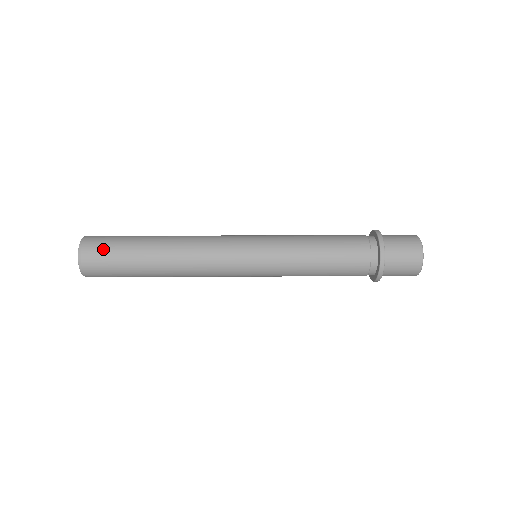
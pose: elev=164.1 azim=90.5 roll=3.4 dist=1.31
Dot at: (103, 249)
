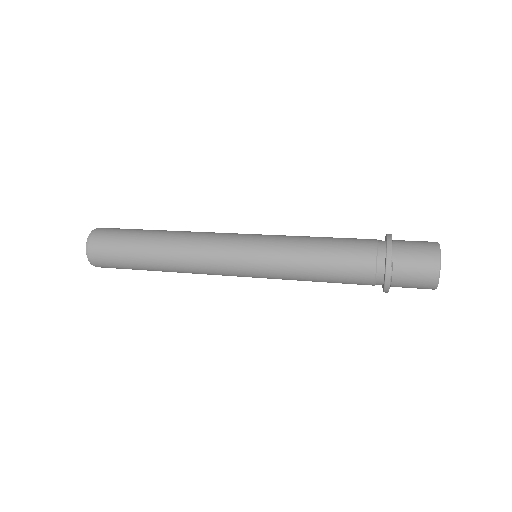
Dot at: (112, 232)
